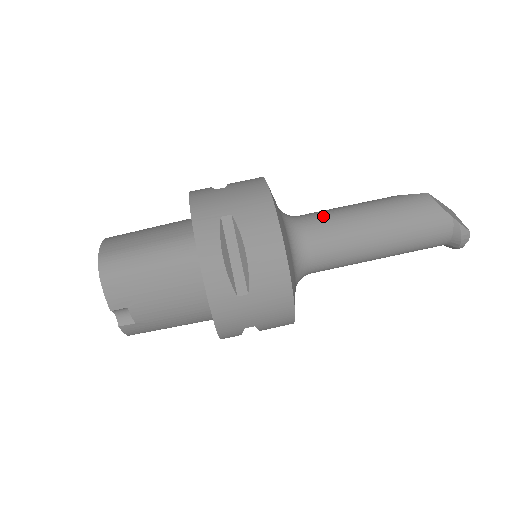
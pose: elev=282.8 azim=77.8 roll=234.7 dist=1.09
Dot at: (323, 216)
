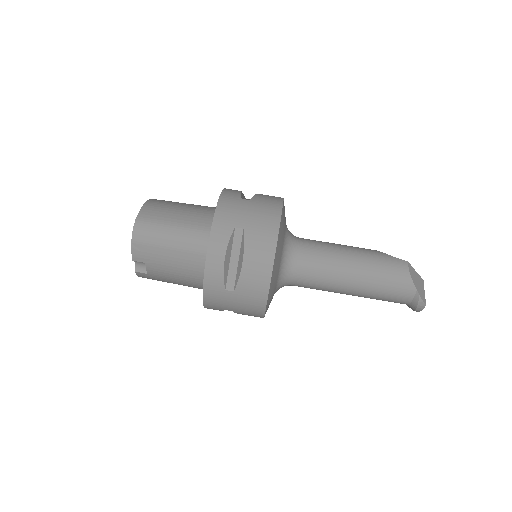
Dot at: (318, 248)
